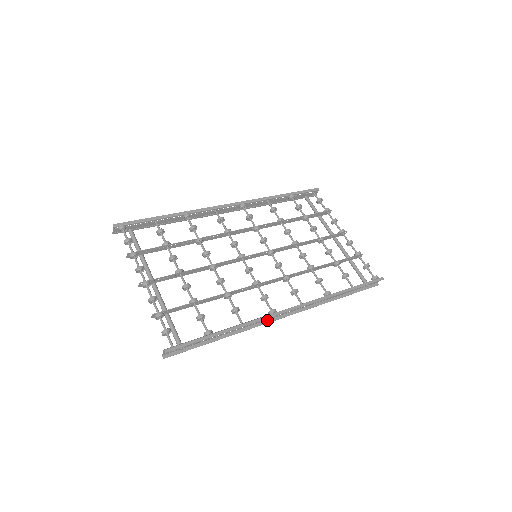
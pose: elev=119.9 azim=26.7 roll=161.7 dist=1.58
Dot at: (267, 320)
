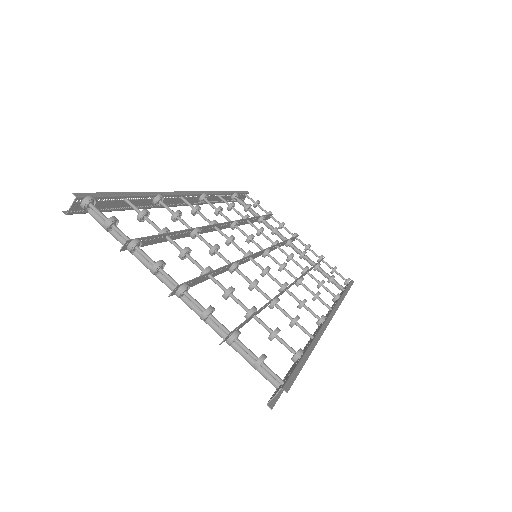
Dot at: occluded
